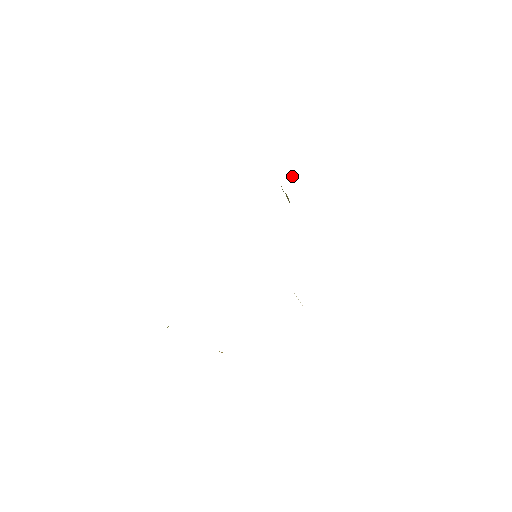
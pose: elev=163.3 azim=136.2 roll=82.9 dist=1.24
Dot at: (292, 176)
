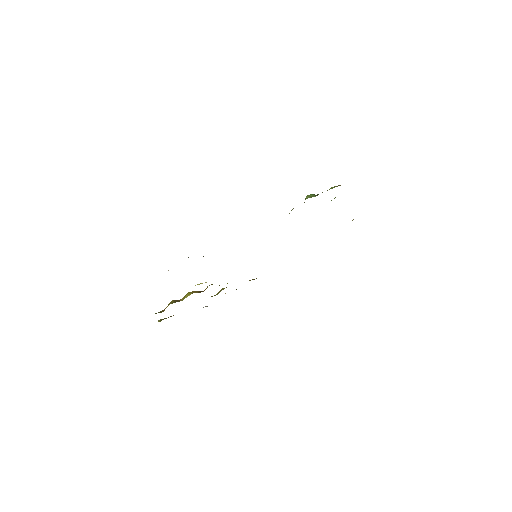
Dot at: occluded
